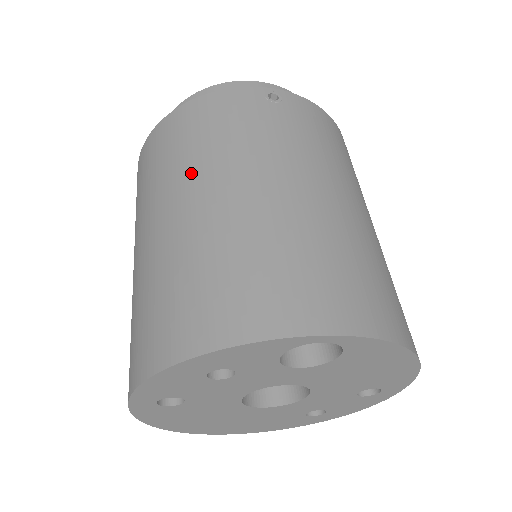
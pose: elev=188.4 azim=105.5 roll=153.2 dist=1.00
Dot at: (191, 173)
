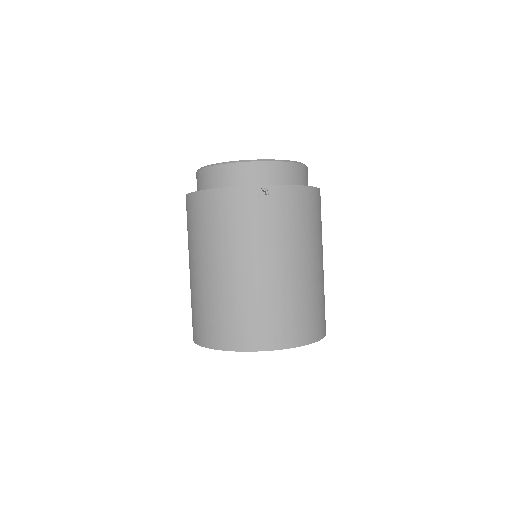
Dot at: (215, 249)
